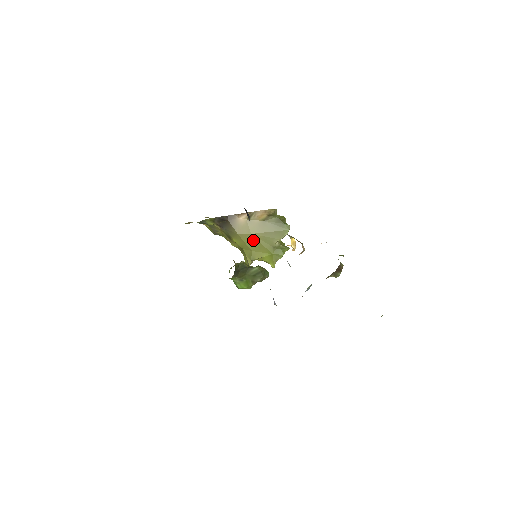
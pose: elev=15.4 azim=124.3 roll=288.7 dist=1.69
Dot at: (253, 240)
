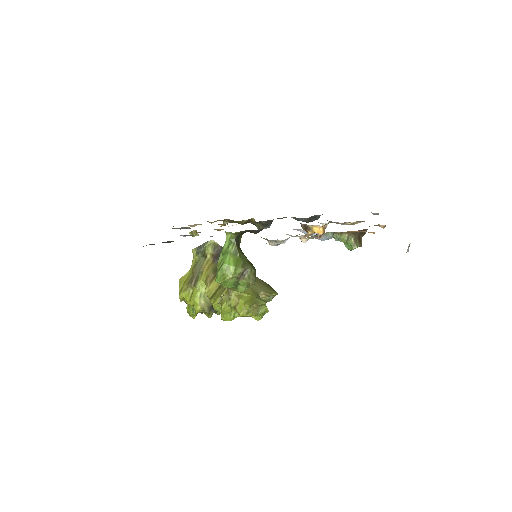
Dot at: occluded
